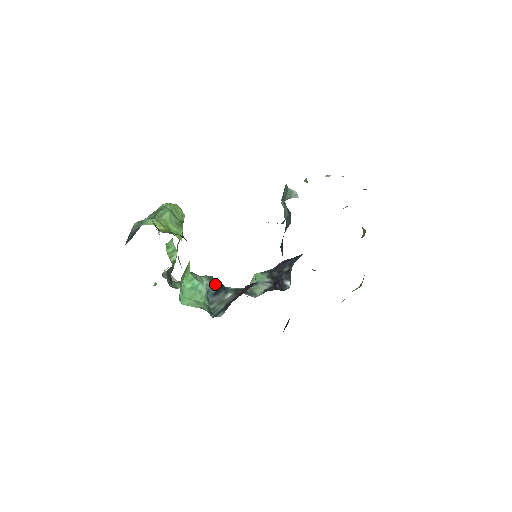
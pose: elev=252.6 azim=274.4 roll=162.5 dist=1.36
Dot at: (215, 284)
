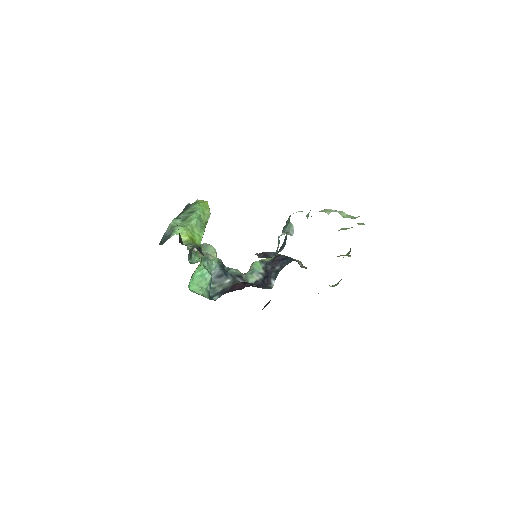
Dot at: (221, 269)
